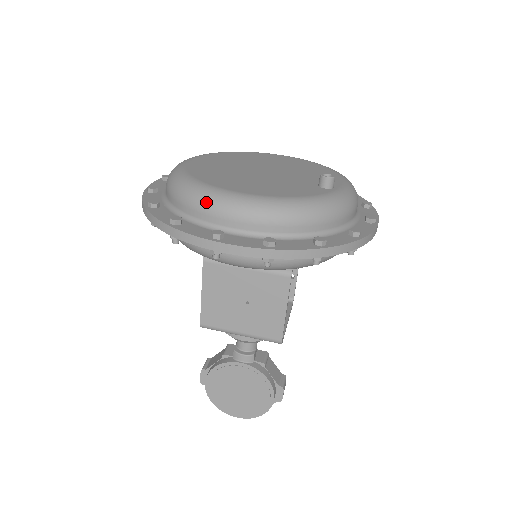
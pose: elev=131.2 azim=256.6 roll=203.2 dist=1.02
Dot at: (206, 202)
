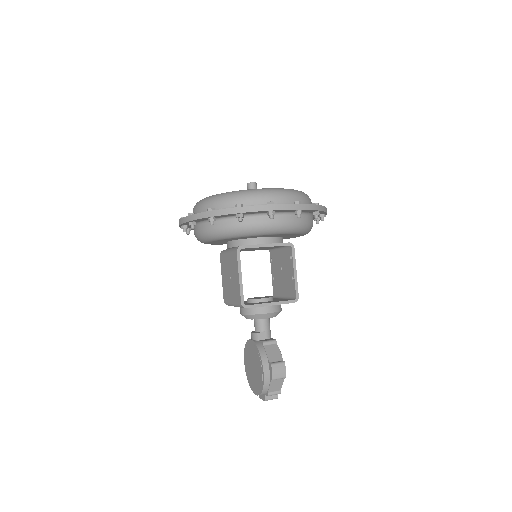
Dot at: occluded
